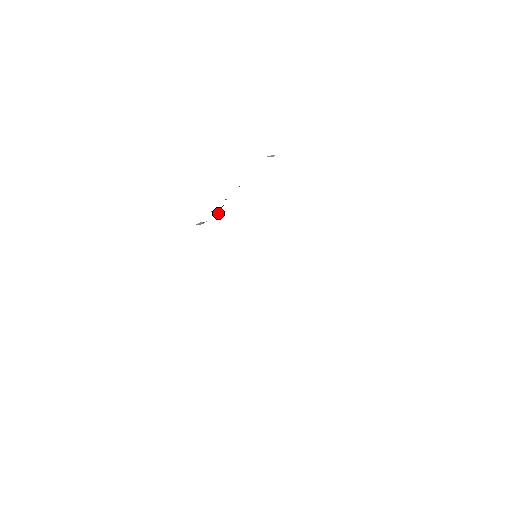
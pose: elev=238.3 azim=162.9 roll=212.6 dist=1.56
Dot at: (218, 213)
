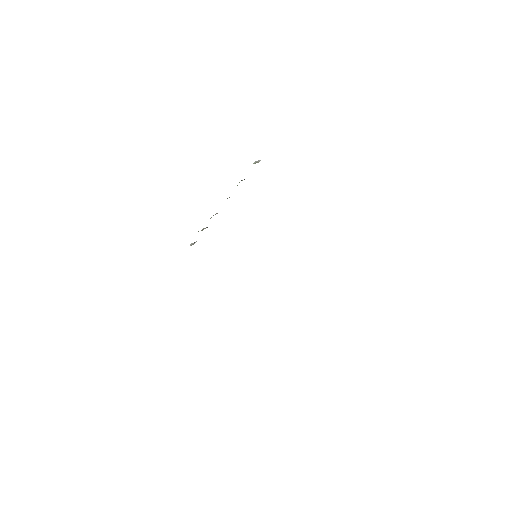
Dot at: occluded
